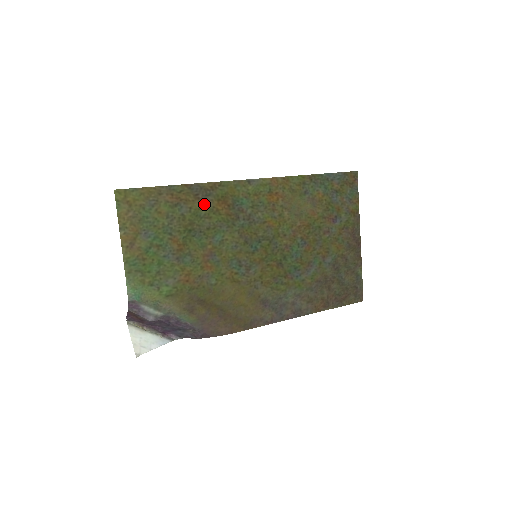
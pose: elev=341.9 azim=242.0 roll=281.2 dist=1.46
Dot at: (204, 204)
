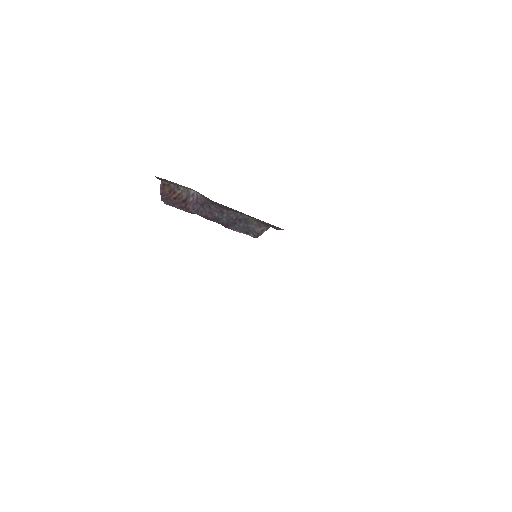
Dot at: occluded
